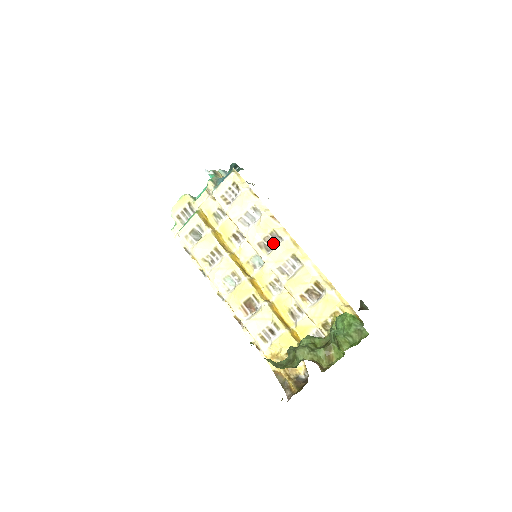
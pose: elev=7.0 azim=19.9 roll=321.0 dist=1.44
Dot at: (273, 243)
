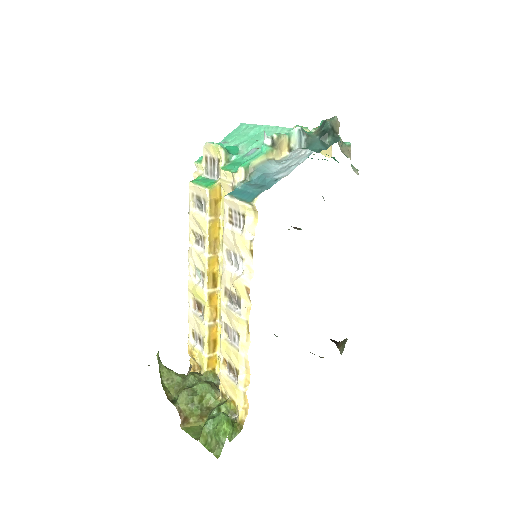
Dot at: (236, 303)
